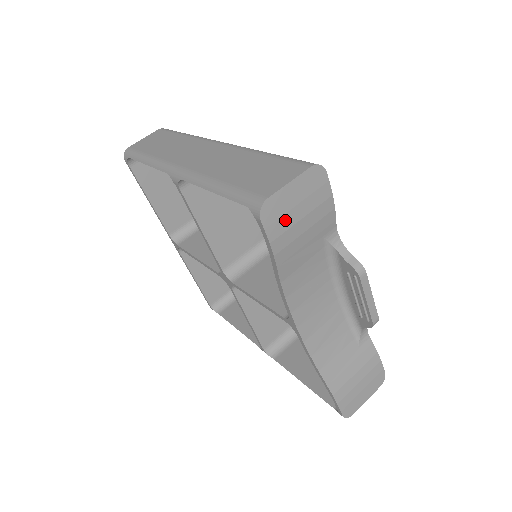
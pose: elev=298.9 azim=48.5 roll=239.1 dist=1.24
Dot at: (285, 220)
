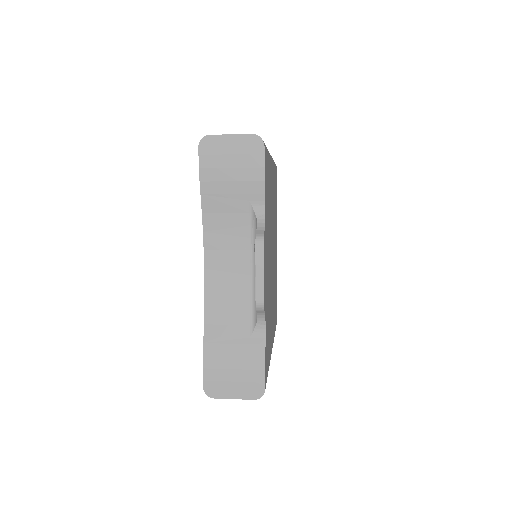
Dot at: (217, 159)
